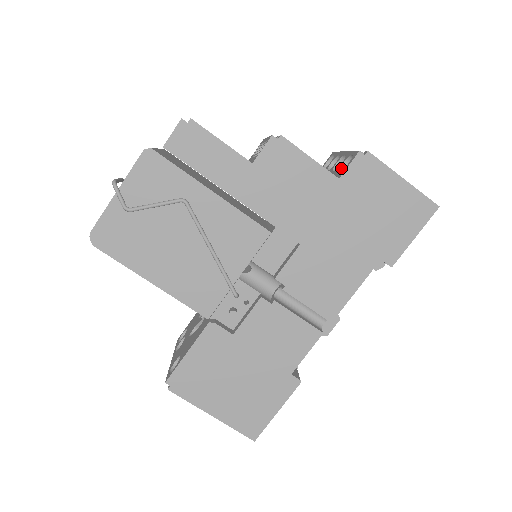
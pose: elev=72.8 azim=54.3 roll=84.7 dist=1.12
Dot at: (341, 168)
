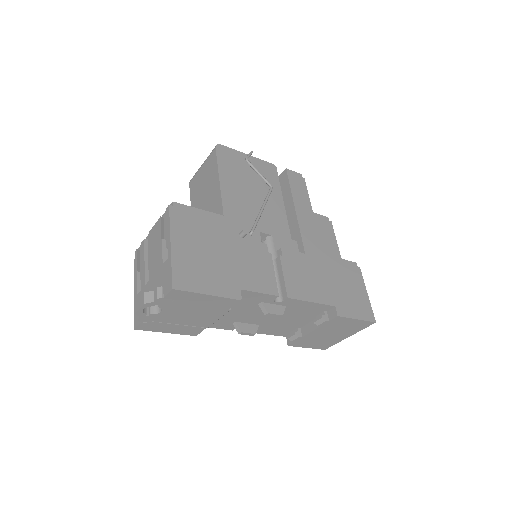
Dot at: occluded
